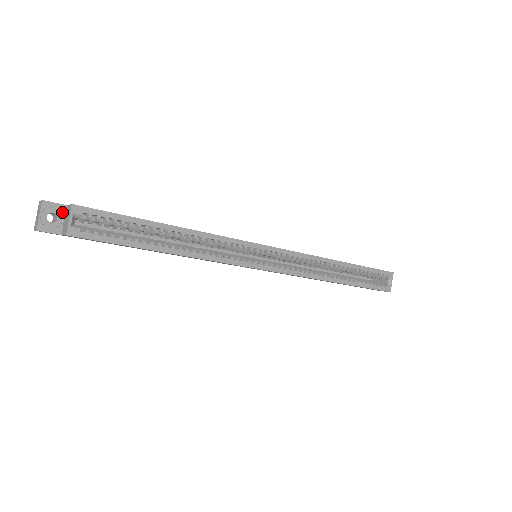
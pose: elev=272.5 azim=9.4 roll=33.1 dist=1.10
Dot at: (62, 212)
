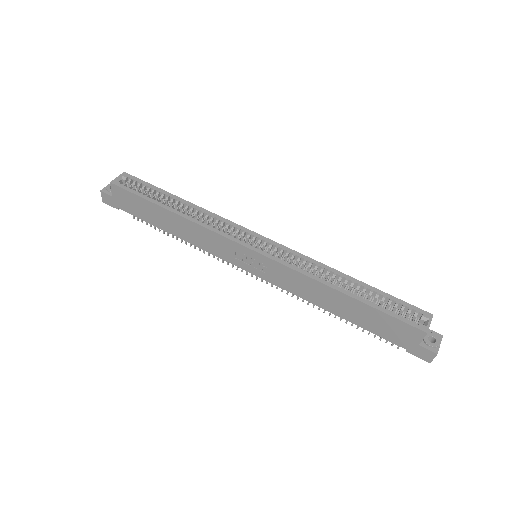
Dot at: occluded
